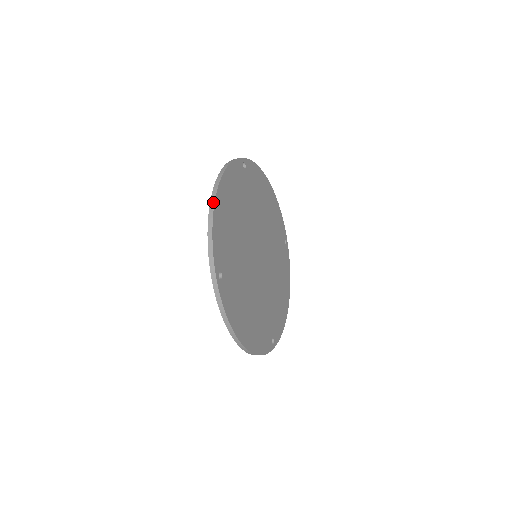
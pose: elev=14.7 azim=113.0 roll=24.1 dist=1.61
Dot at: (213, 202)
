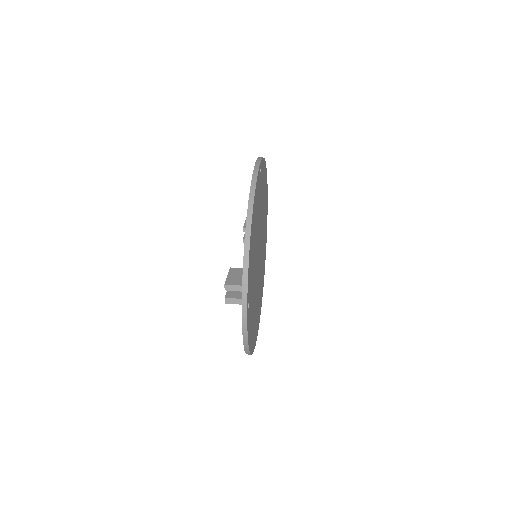
Dot at: occluded
